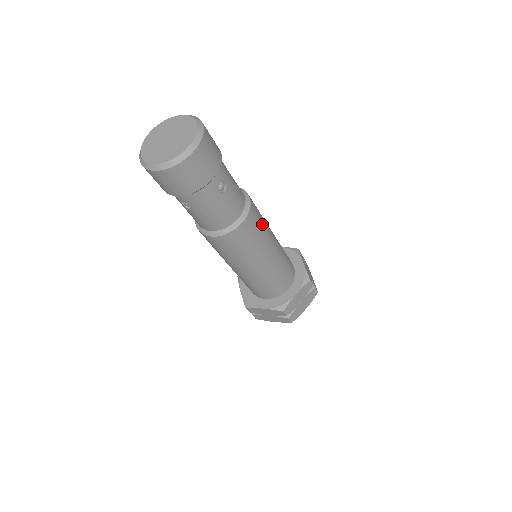
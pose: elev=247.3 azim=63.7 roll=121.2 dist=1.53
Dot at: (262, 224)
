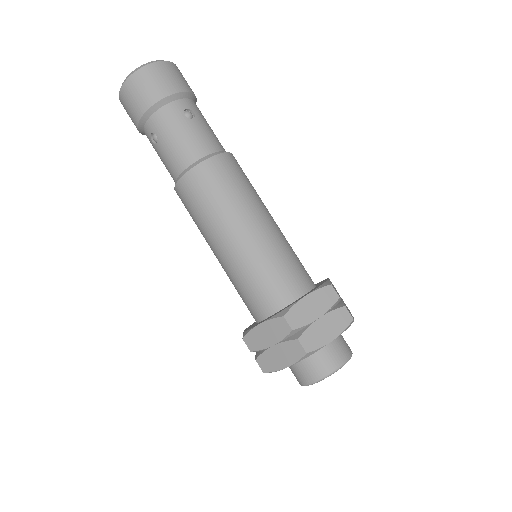
Dot at: (247, 183)
